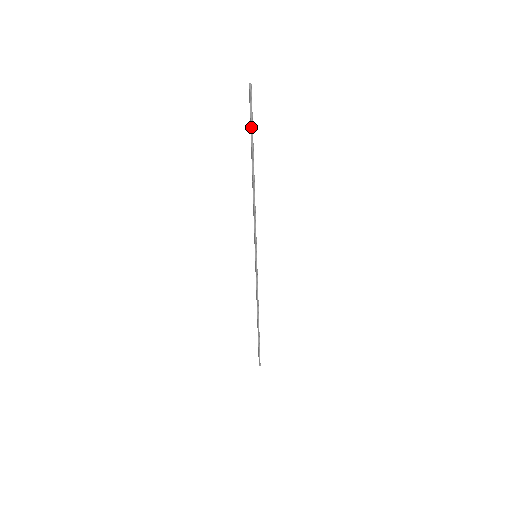
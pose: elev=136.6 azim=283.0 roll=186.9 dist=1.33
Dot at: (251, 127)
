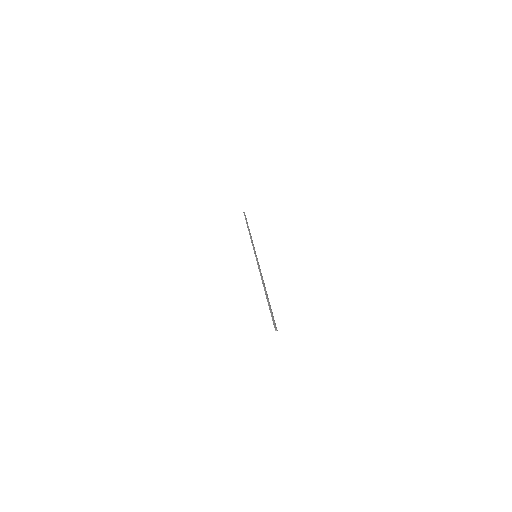
Dot at: (271, 312)
